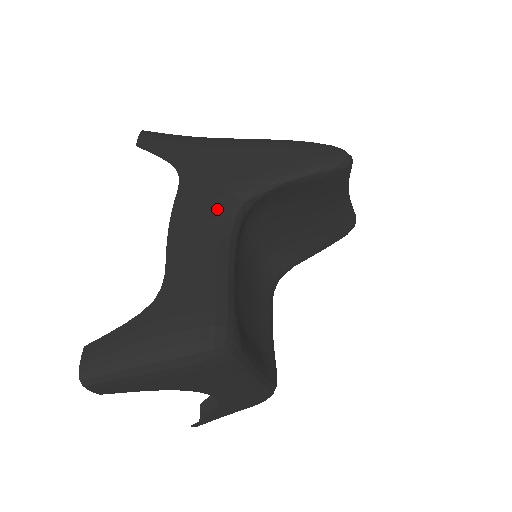
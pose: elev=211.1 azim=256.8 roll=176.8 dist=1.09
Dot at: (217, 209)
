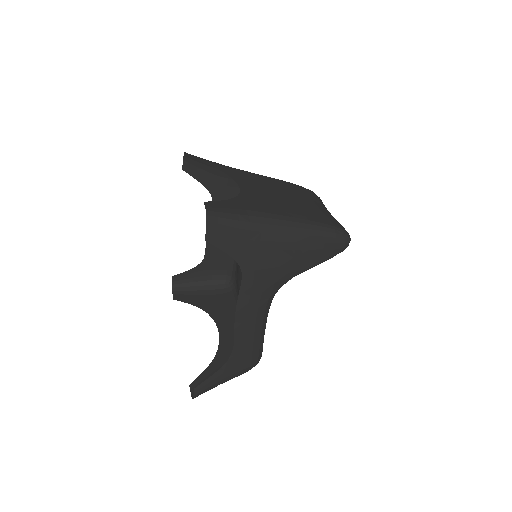
Dot at: (265, 297)
